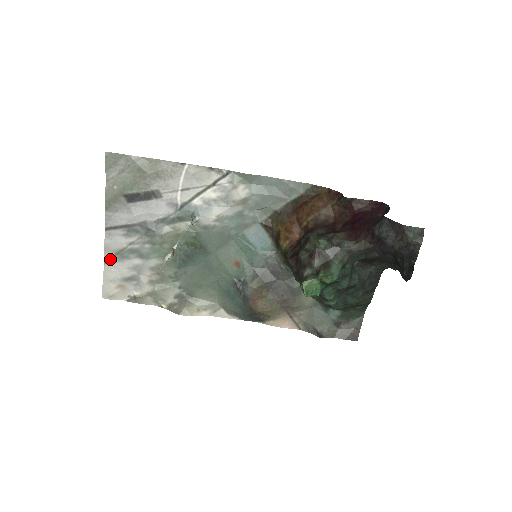
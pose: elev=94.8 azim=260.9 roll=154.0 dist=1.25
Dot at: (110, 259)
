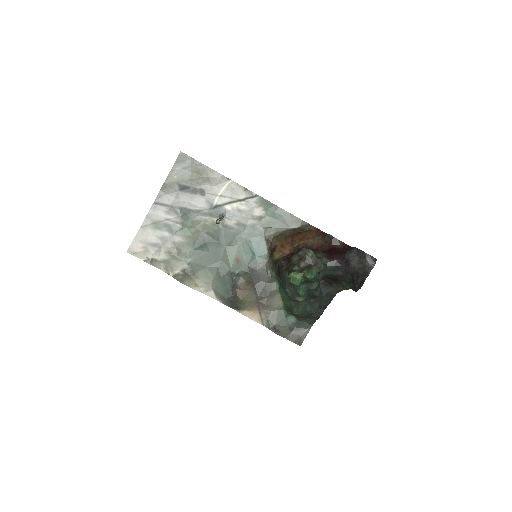
Dot at: (147, 225)
